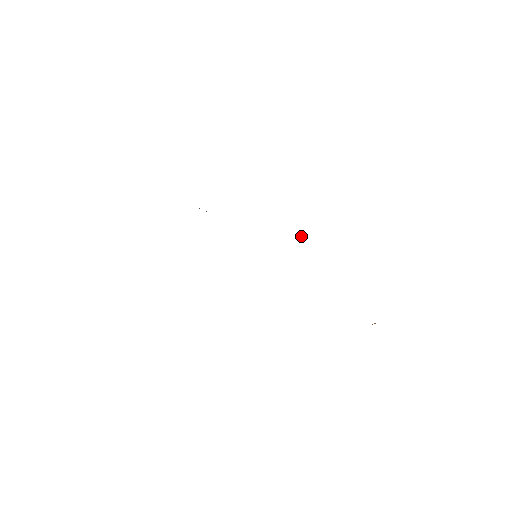
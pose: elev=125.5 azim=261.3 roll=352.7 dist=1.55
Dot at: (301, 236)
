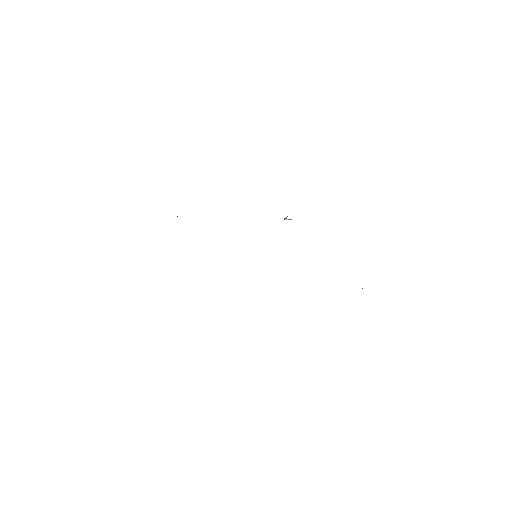
Dot at: occluded
